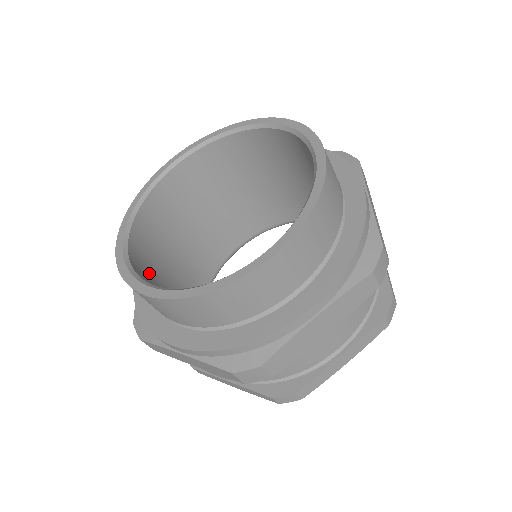
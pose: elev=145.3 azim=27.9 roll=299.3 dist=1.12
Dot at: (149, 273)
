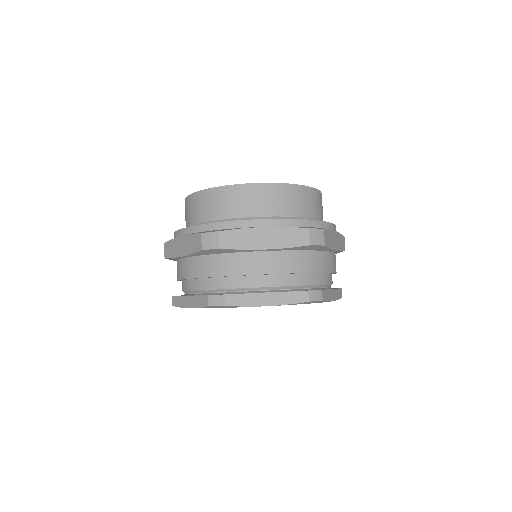
Dot at: occluded
